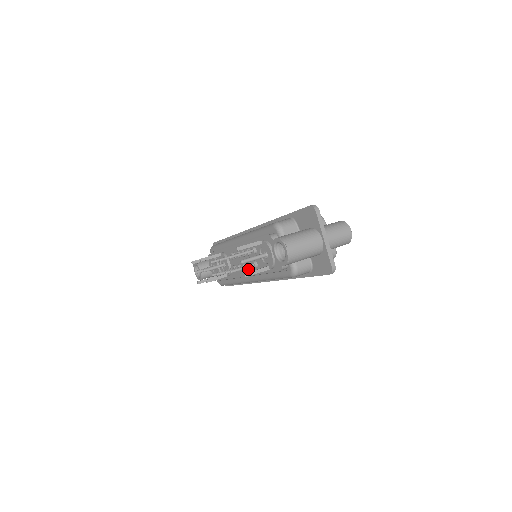
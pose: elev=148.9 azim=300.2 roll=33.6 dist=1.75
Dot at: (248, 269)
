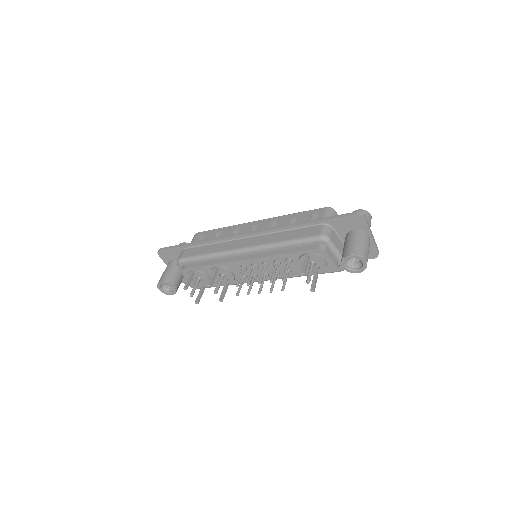
Dot at: occluded
